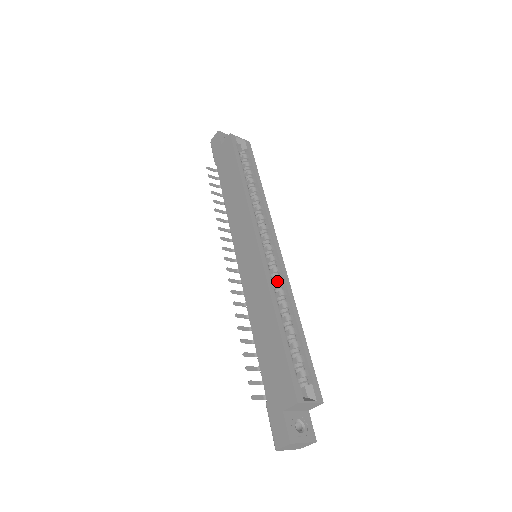
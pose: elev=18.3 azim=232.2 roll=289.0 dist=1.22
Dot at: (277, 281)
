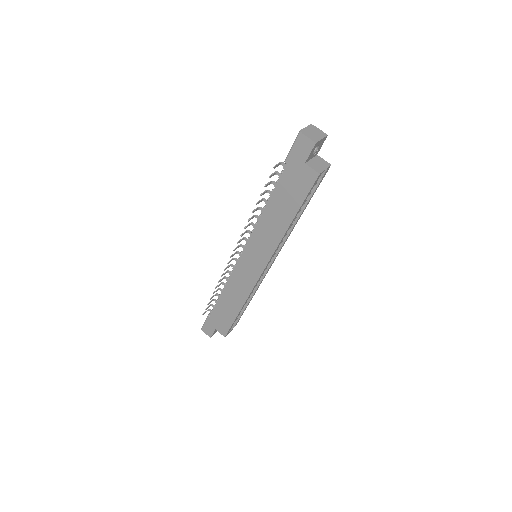
Dot at: occluded
